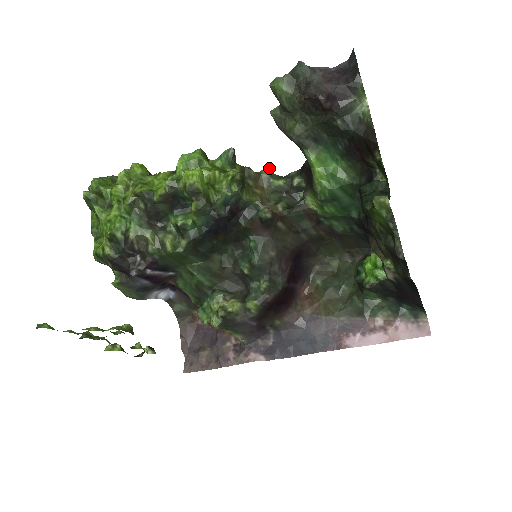
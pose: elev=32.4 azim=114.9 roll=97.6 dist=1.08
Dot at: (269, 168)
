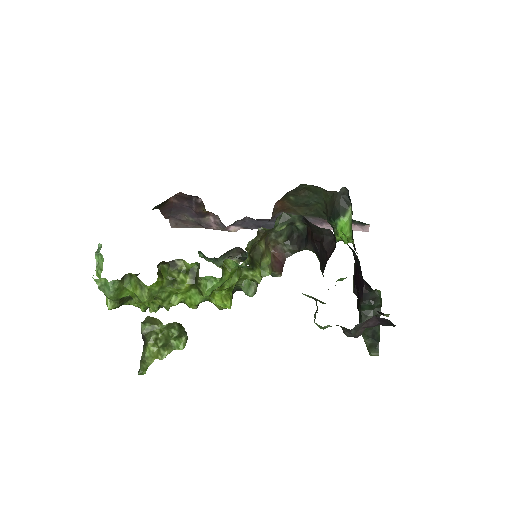
Dot at: occluded
